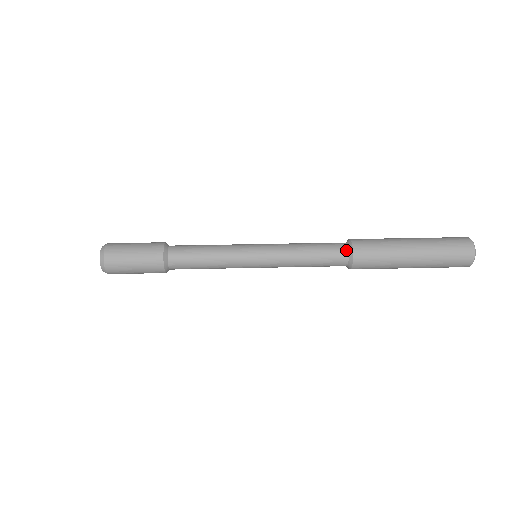
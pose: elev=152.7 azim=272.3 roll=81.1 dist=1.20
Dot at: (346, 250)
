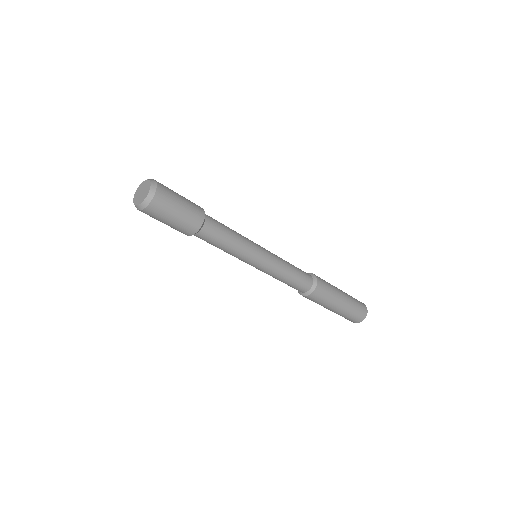
Dot at: (312, 280)
